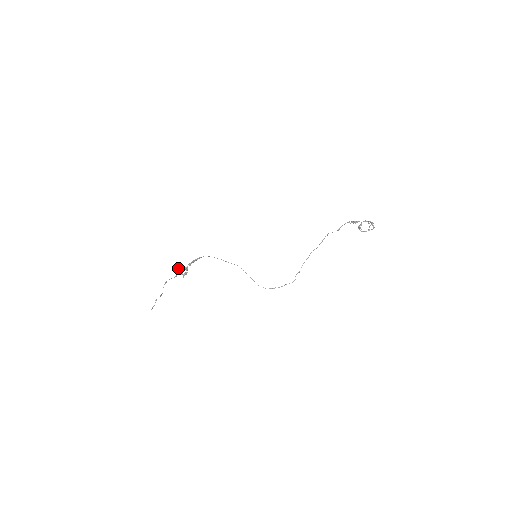
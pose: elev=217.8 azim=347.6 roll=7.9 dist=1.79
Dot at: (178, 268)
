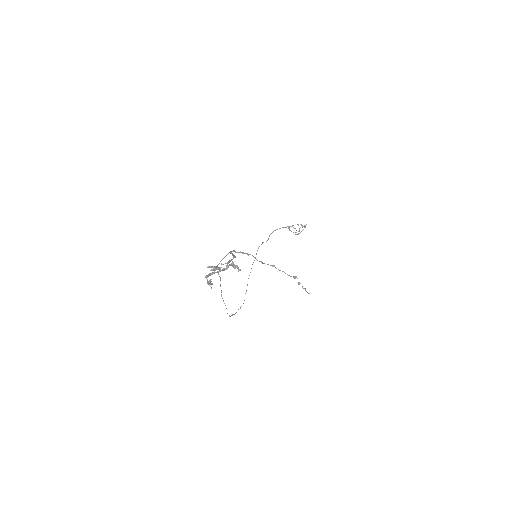
Dot at: (217, 268)
